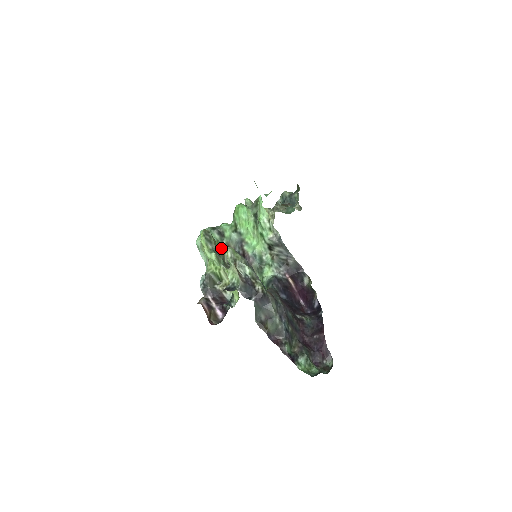
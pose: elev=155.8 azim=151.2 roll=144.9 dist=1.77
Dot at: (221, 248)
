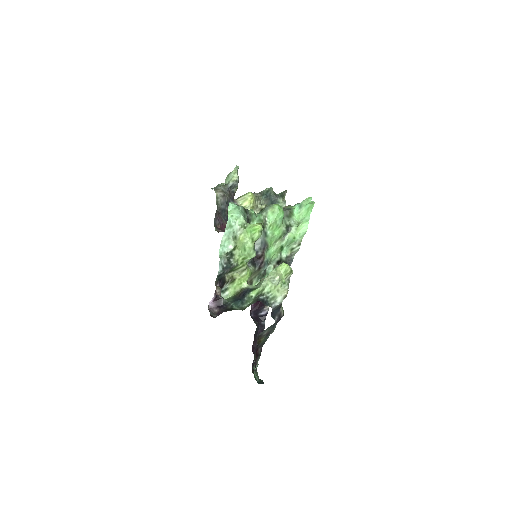
Dot at: occluded
